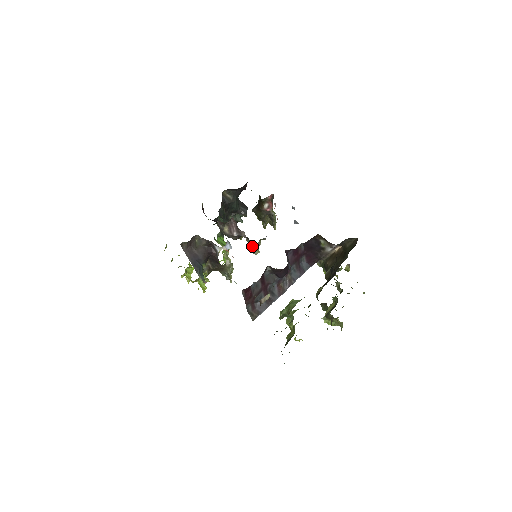
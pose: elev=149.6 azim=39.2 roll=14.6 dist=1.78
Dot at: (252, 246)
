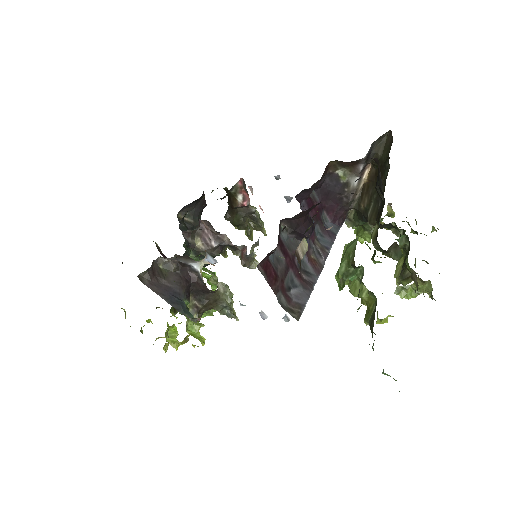
Dot at: (245, 256)
